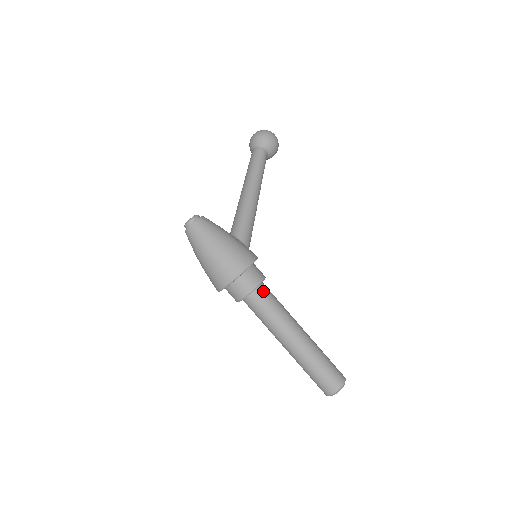
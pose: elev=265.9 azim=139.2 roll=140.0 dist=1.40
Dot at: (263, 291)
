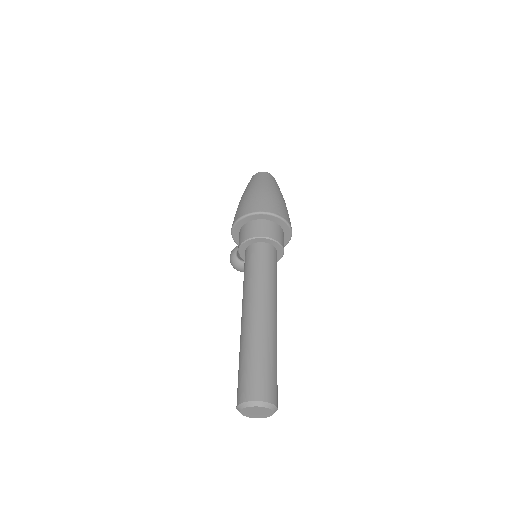
Dot at: occluded
